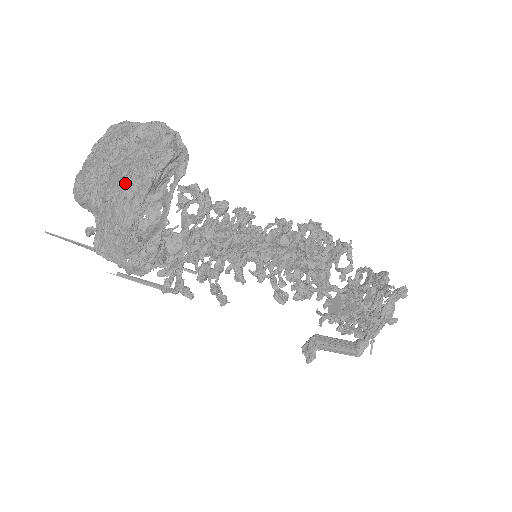
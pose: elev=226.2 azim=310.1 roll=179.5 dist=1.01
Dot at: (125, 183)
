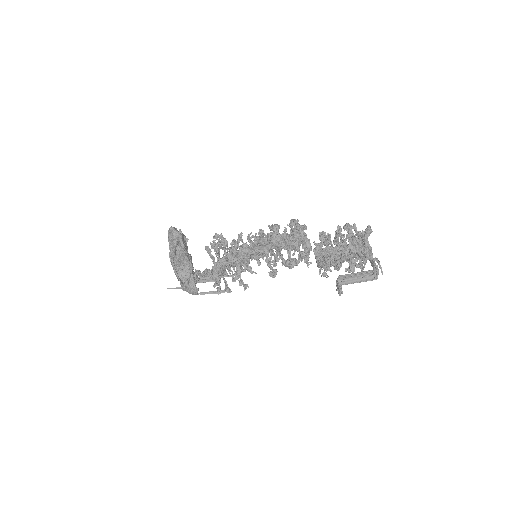
Dot at: (171, 261)
